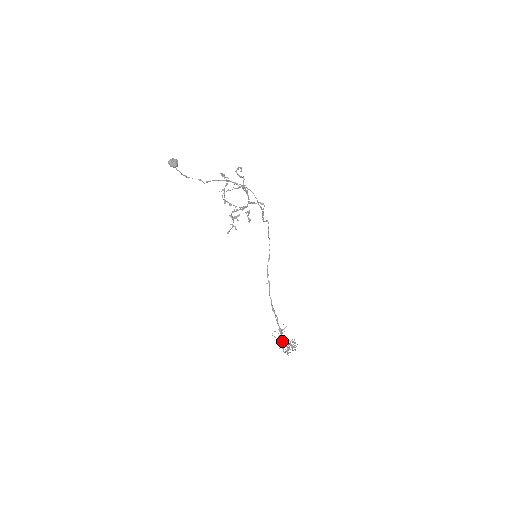
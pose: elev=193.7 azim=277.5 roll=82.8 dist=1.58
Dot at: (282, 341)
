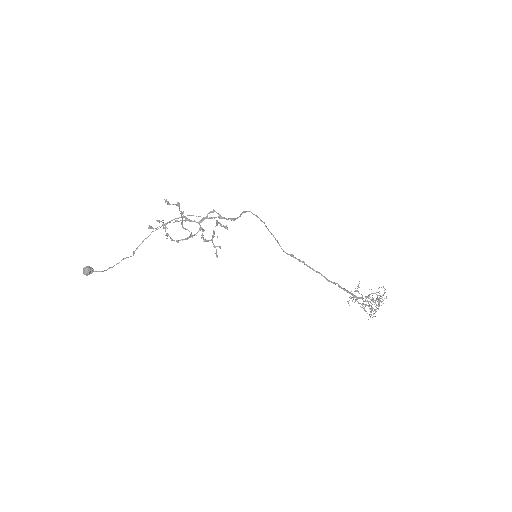
Dot at: occluded
